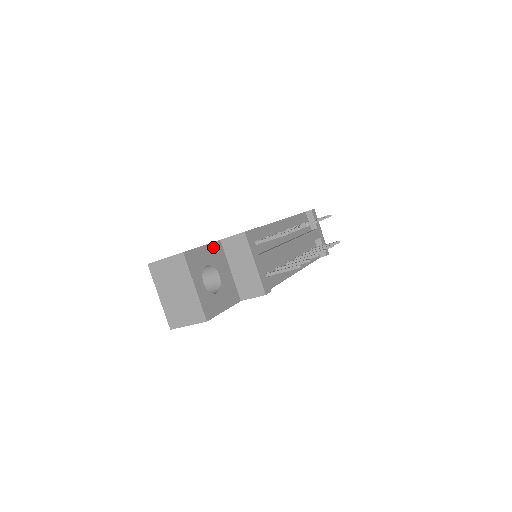
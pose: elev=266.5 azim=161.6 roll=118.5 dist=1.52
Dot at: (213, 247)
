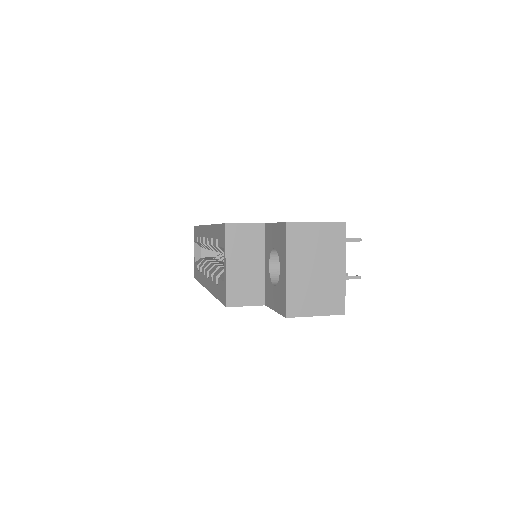
Dot at: occluded
